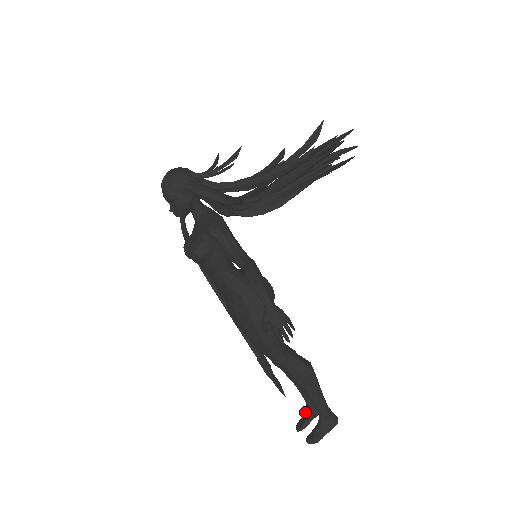
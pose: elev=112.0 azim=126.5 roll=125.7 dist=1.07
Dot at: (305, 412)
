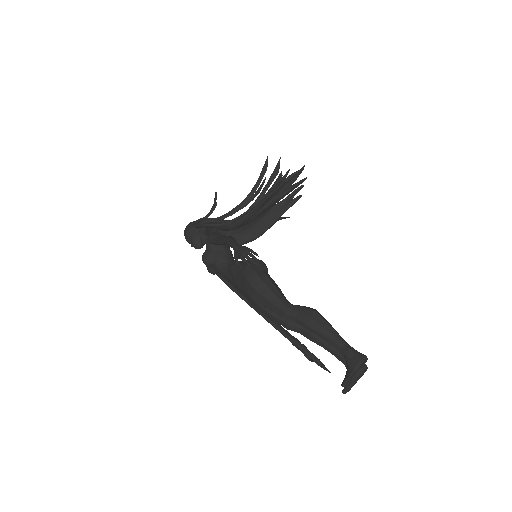
Dot at: occluded
